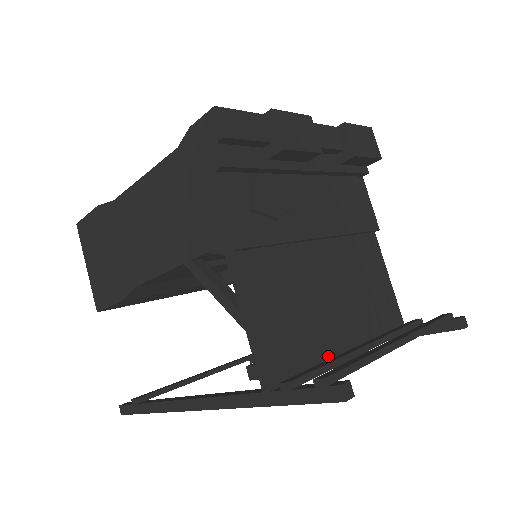
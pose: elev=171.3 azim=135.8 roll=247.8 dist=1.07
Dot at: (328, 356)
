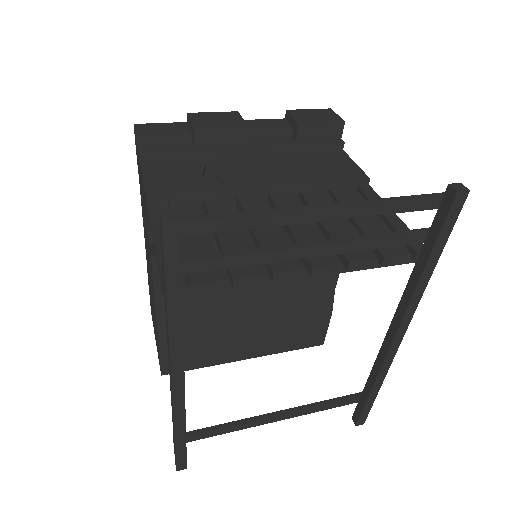
Dot at: (271, 272)
